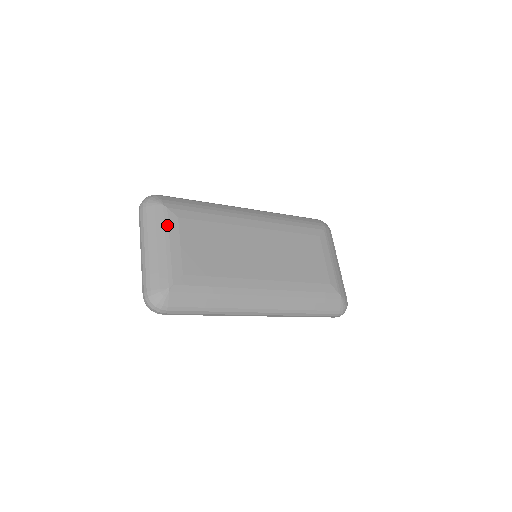
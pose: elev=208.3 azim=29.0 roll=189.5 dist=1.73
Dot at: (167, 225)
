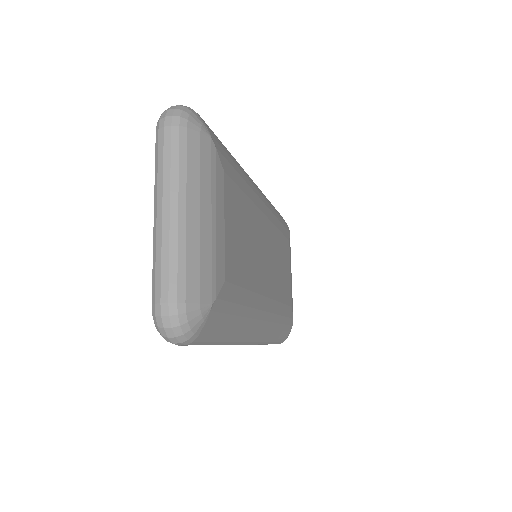
Dot at: (214, 180)
